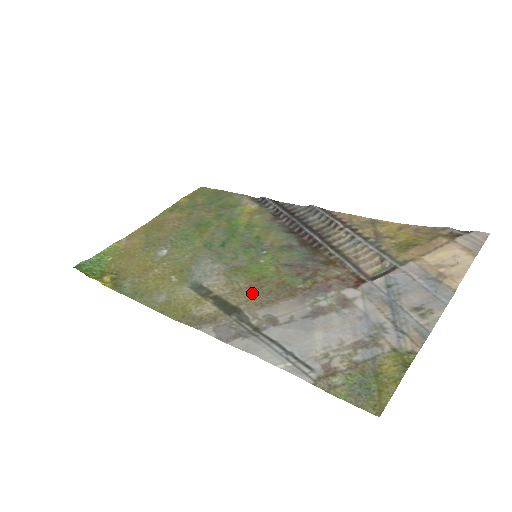
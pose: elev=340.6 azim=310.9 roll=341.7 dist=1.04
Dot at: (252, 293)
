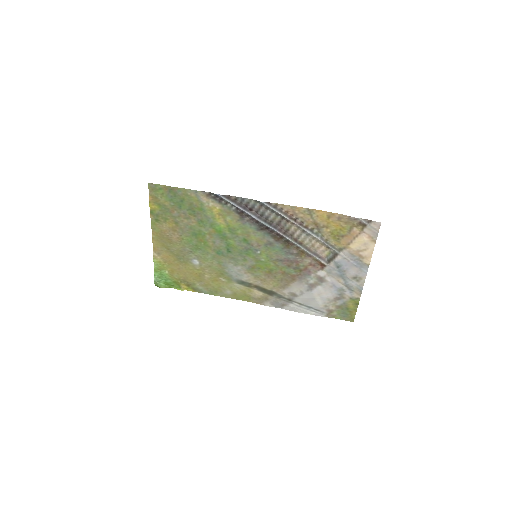
Dot at: (273, 282)
